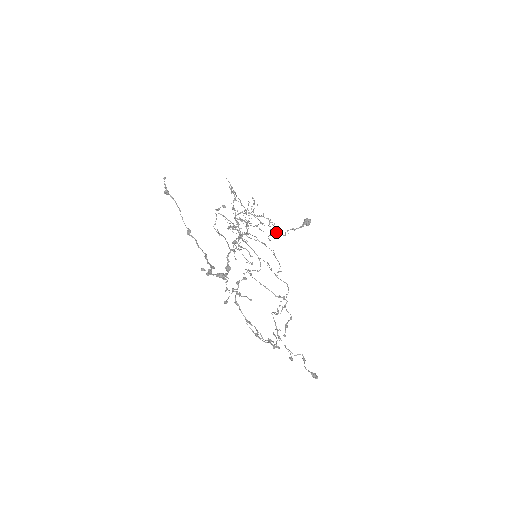
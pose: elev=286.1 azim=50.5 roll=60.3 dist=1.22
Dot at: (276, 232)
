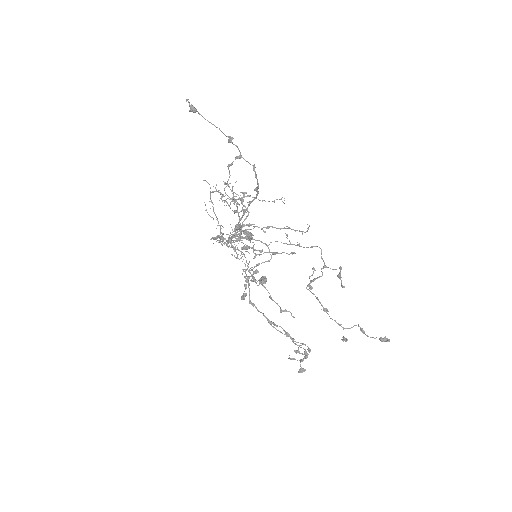
Dot at: occluded
